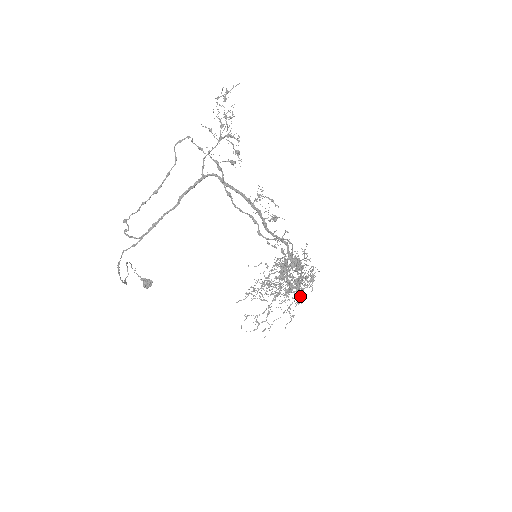
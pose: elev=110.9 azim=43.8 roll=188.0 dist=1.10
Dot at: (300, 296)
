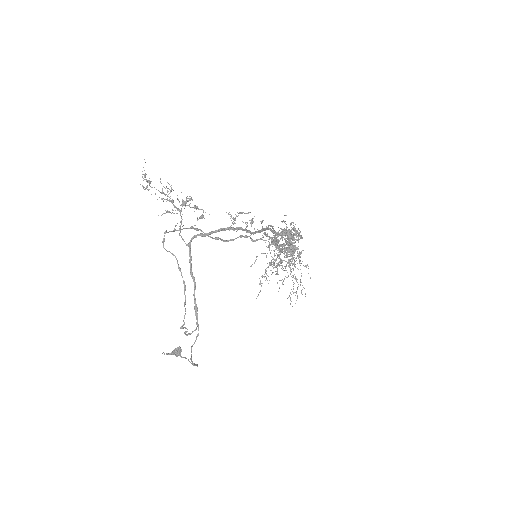
Dot at: (298, 249)
